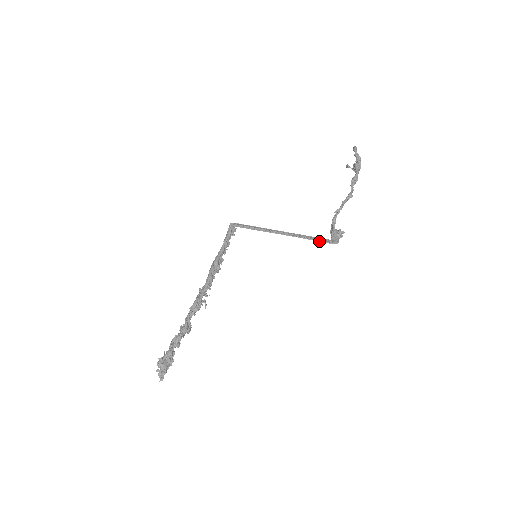
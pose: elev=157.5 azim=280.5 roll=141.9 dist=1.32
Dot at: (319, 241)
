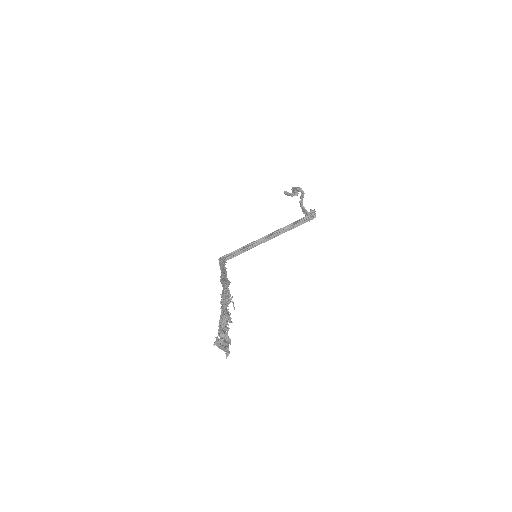
Dot at: (300, 223)
